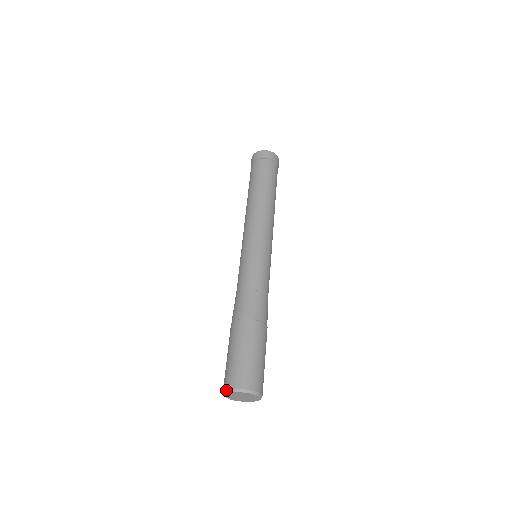
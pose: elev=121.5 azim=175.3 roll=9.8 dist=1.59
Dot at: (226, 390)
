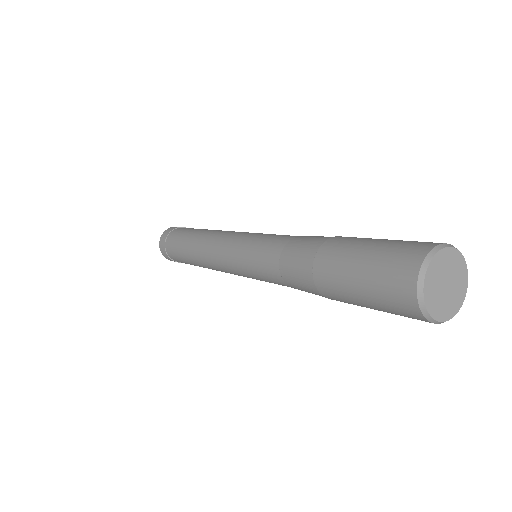
Dot at: (418, 274)
